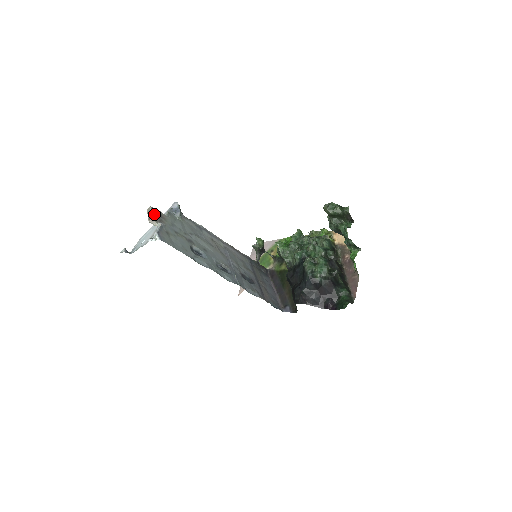
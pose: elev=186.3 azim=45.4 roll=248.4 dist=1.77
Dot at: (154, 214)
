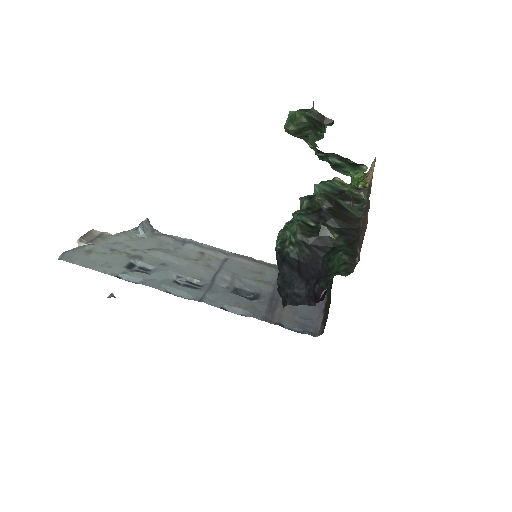
Dot at: (88, 236)
